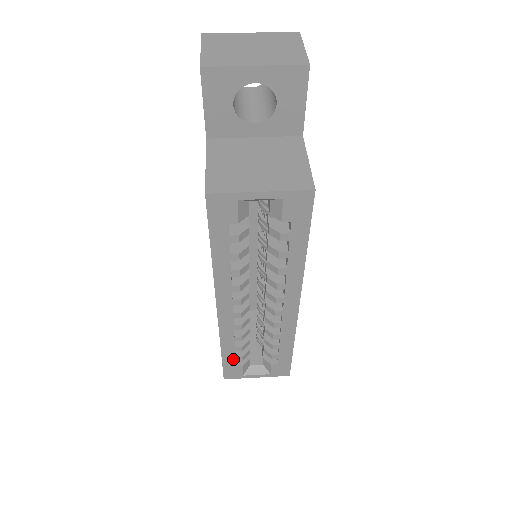
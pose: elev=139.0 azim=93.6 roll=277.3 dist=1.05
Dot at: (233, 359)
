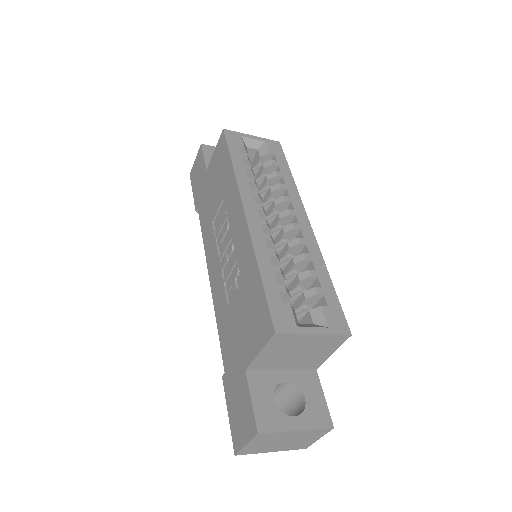
Dot at: (275, 288)
